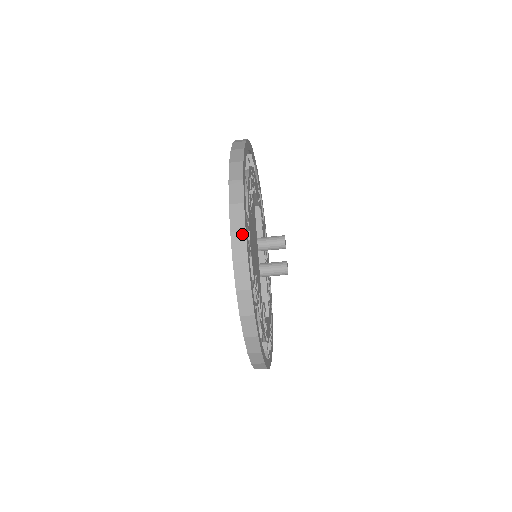
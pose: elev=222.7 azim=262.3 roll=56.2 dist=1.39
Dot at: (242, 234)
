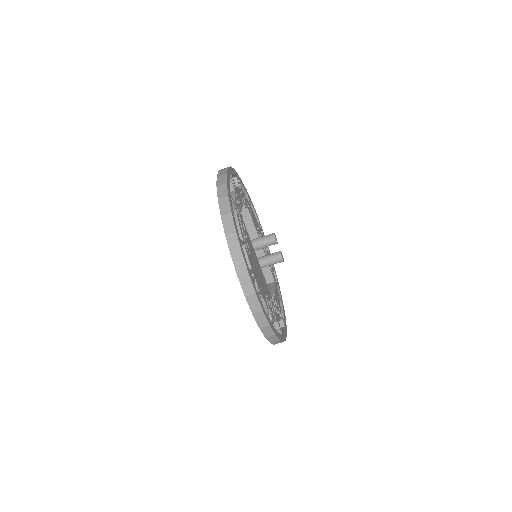
Dot at: (254, 296)
